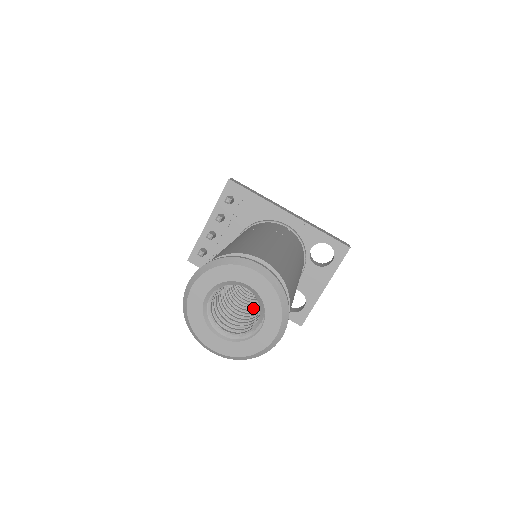
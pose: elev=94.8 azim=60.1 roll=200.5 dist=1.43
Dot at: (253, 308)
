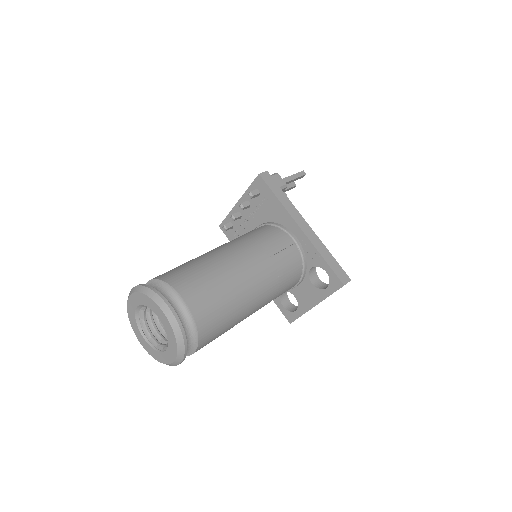
Dot at: occluded
